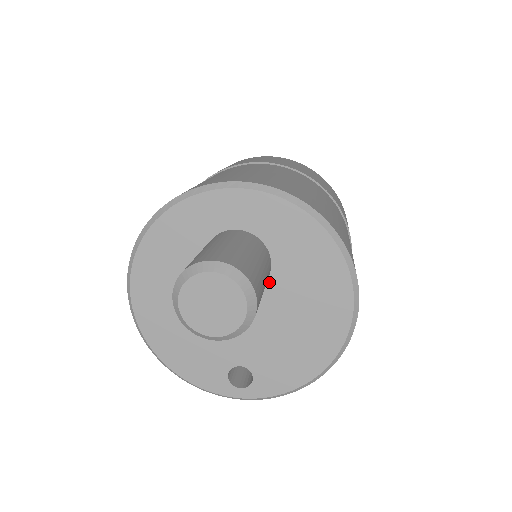
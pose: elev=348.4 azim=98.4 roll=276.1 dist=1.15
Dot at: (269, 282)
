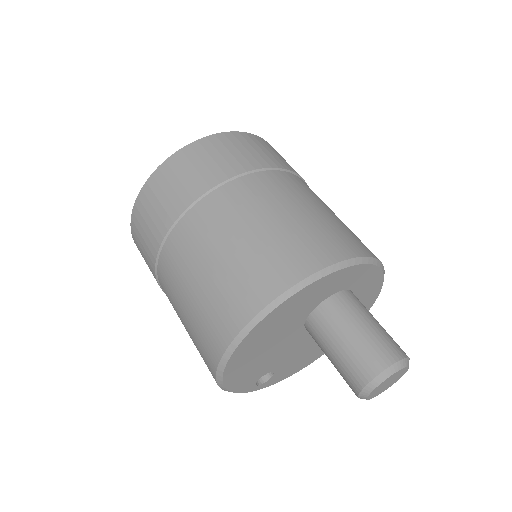
Dot at: occluded
